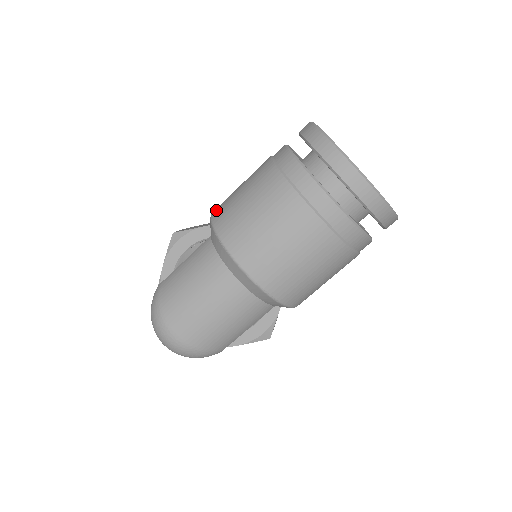
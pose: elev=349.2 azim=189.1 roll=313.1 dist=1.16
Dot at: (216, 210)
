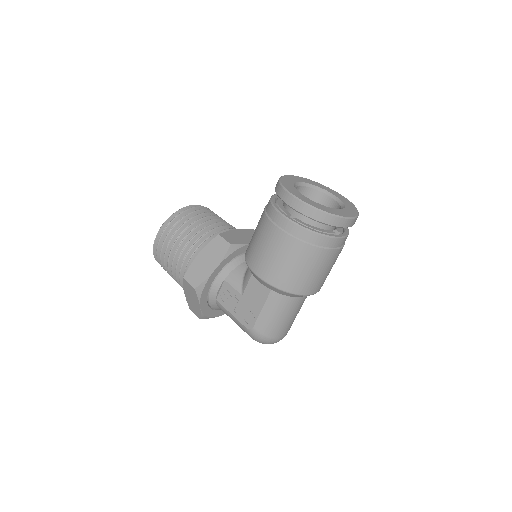
Dot at: (271, 280)
